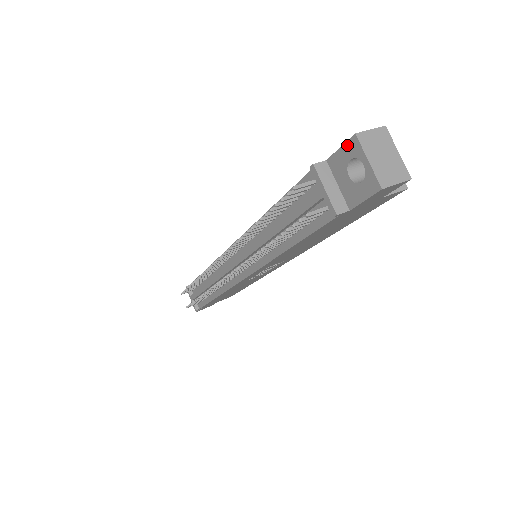
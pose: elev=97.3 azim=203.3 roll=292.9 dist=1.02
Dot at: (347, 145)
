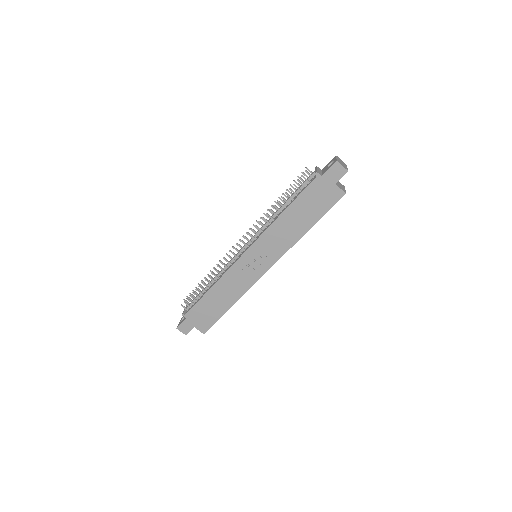
Dot at: (332, 160)
